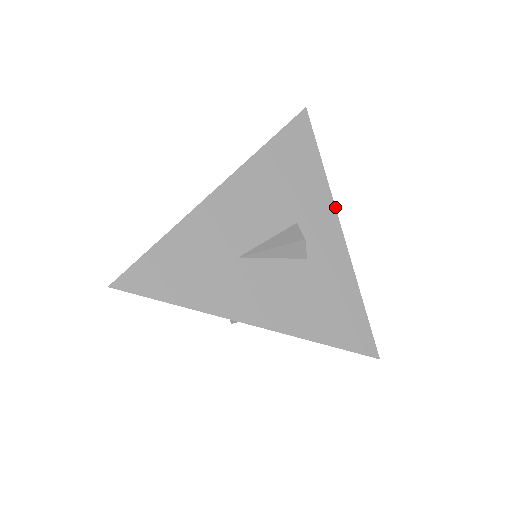
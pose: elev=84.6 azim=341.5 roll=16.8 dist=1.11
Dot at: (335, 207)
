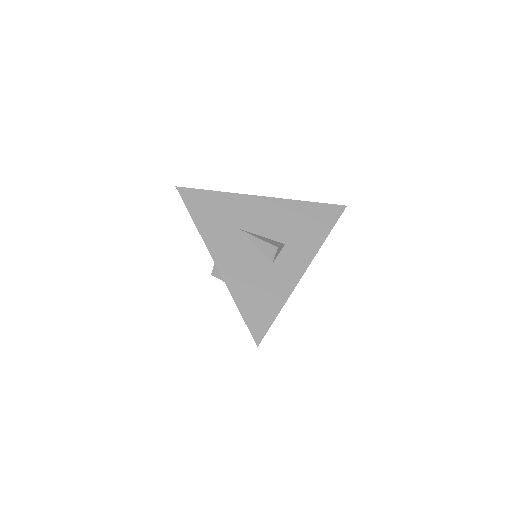
Dot at: occluded
